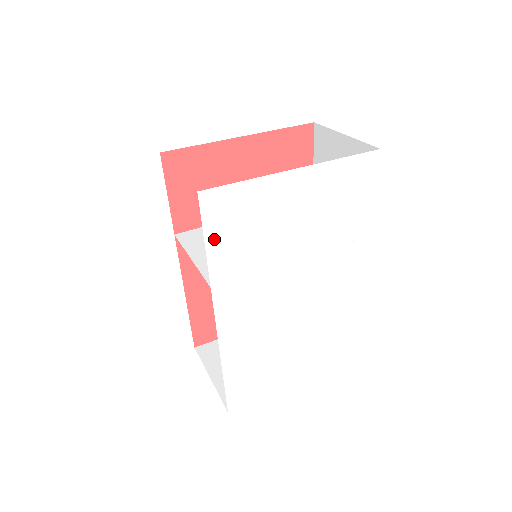
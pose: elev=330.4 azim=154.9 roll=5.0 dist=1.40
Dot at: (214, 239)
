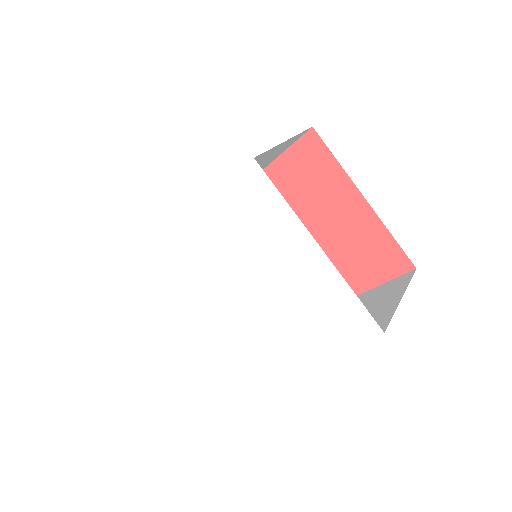
Dot at: (228, 196)
